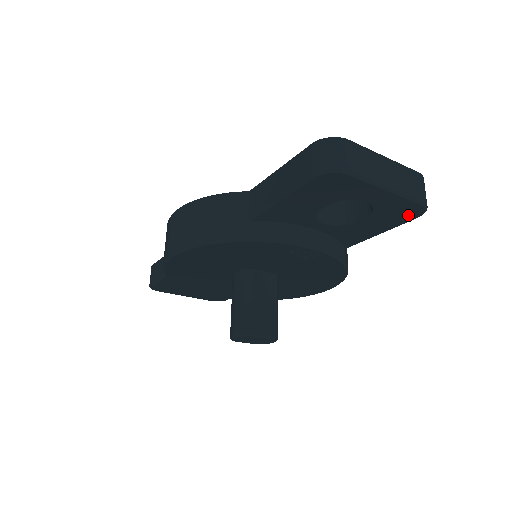
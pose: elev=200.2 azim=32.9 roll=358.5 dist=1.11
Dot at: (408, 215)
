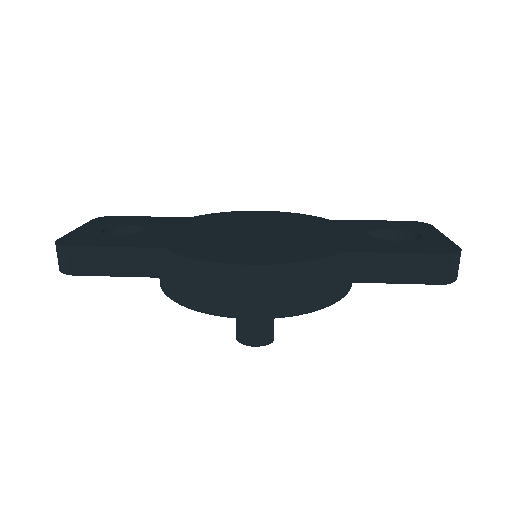
Dot at: occluded
